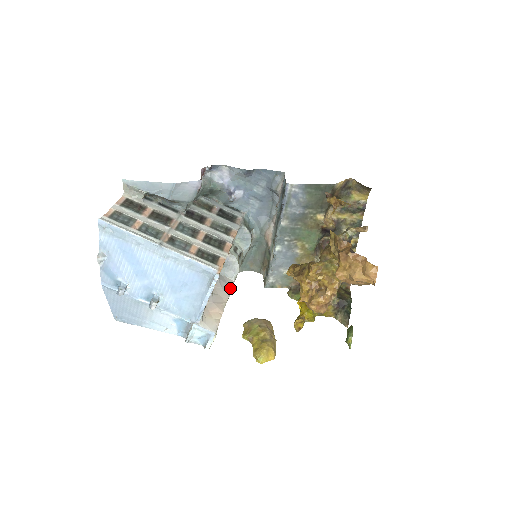
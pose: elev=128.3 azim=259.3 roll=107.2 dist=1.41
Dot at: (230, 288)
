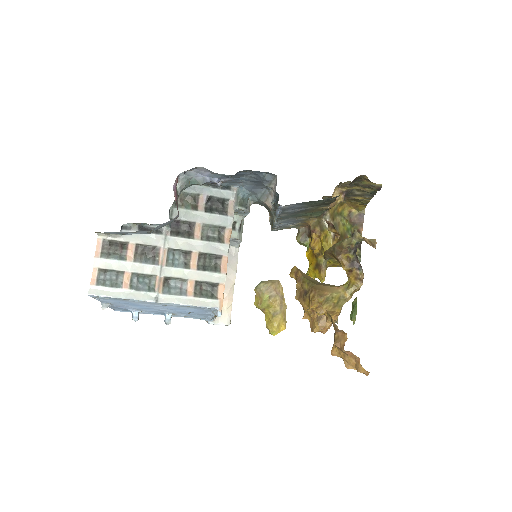
Dot at: (236, 261)
